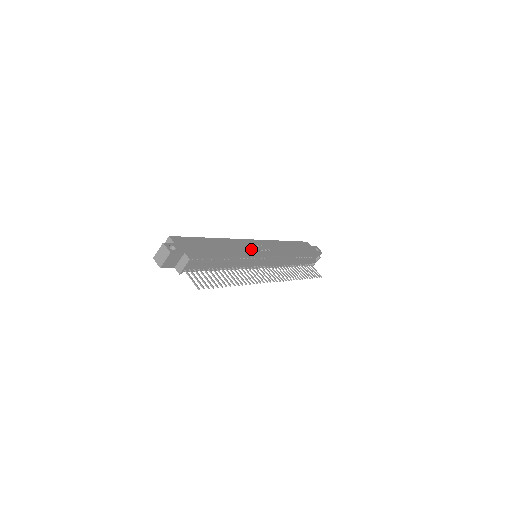
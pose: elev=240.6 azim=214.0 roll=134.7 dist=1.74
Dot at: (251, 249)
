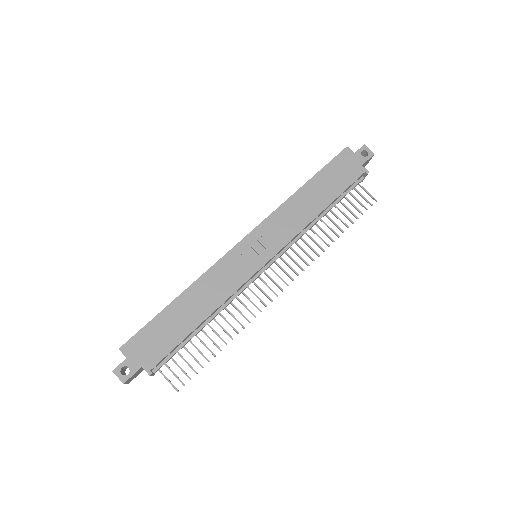
Dot at: (240, 268)
